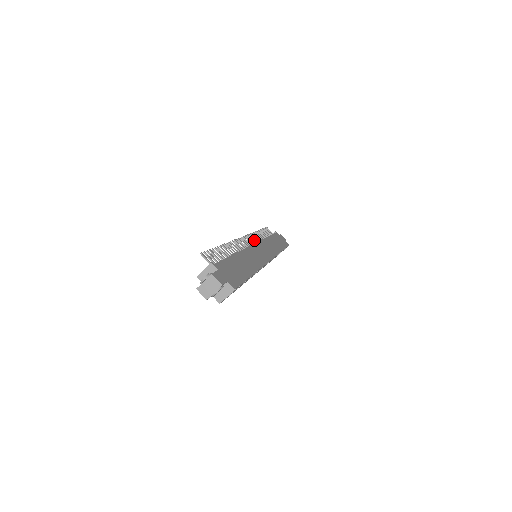
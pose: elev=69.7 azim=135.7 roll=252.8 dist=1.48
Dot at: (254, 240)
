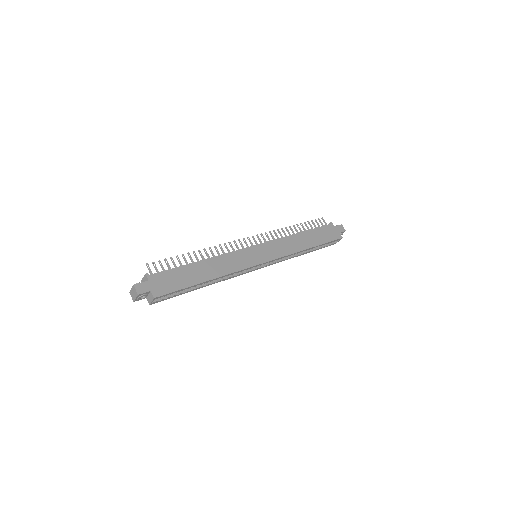
Dot at: (268, 239)
